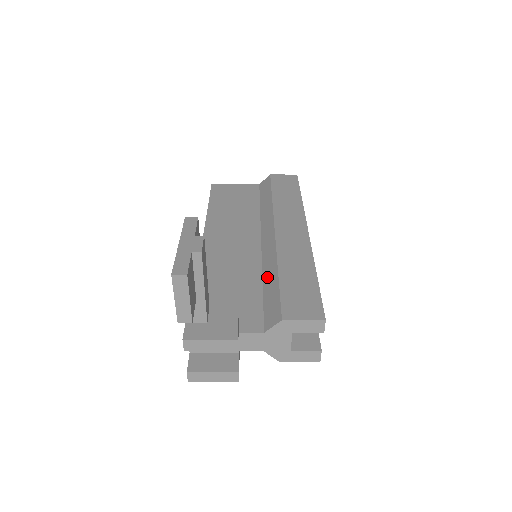
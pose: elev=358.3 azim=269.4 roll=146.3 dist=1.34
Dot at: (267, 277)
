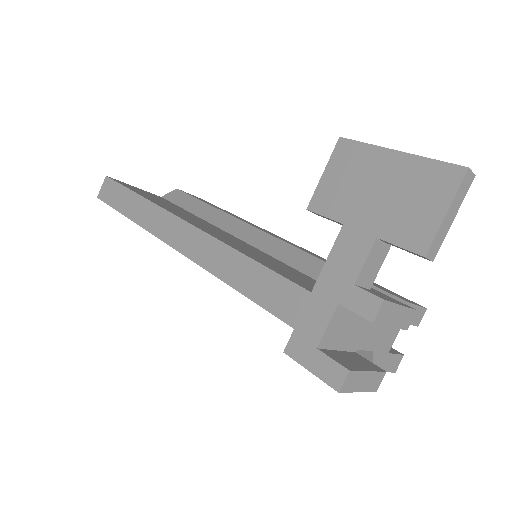
Dot at: (314, 271)
